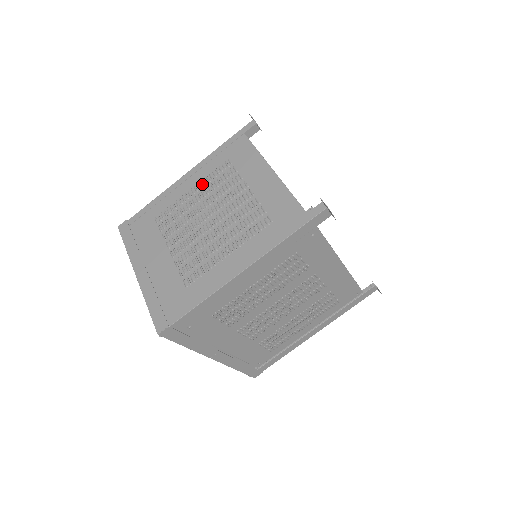
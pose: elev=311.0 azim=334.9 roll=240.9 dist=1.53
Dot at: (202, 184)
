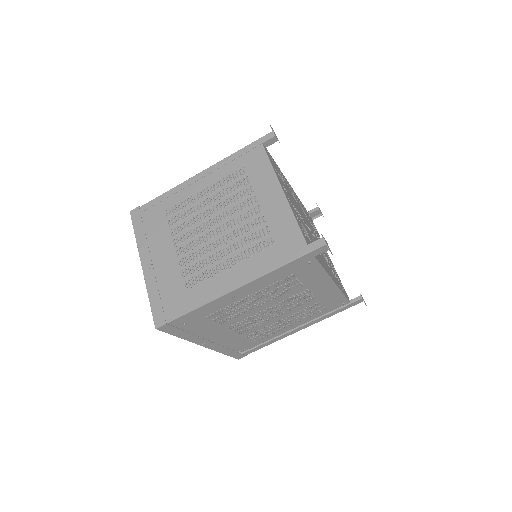
Dot at: (215, 188)
